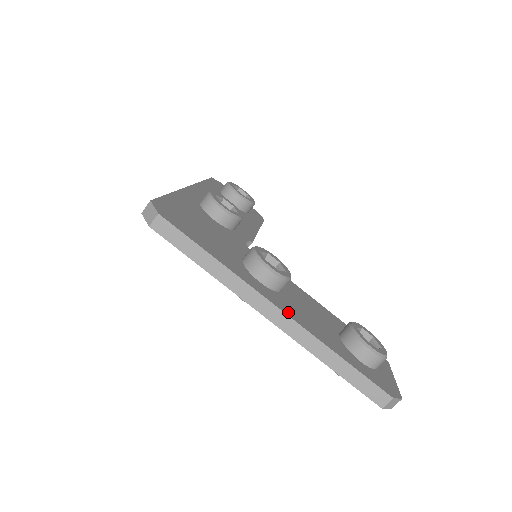
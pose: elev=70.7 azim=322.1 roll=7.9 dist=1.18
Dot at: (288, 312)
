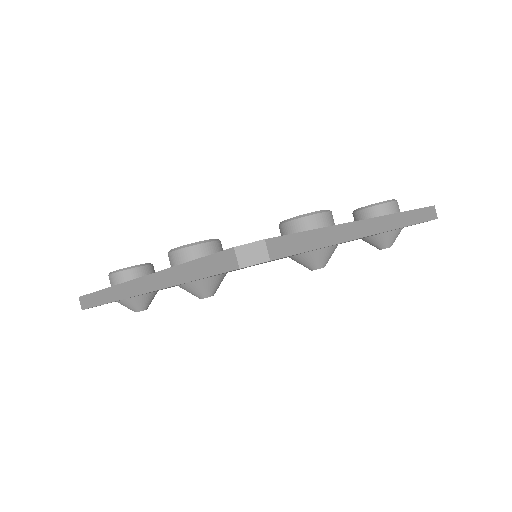
Dot at: occluded
